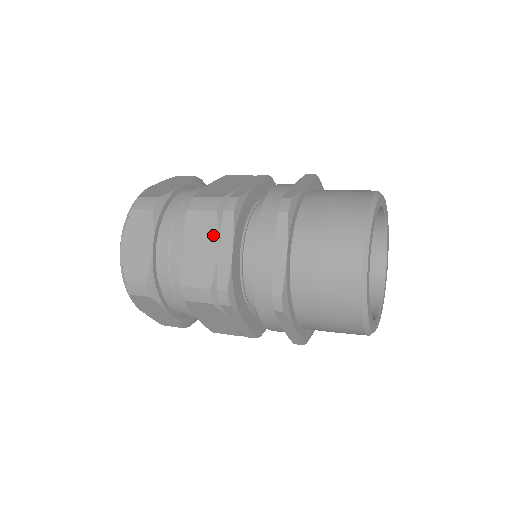
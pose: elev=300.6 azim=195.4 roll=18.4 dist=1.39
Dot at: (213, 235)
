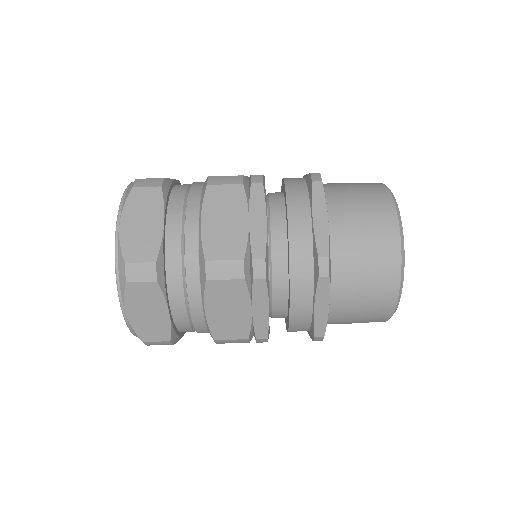
Dot at: (241, 206)
